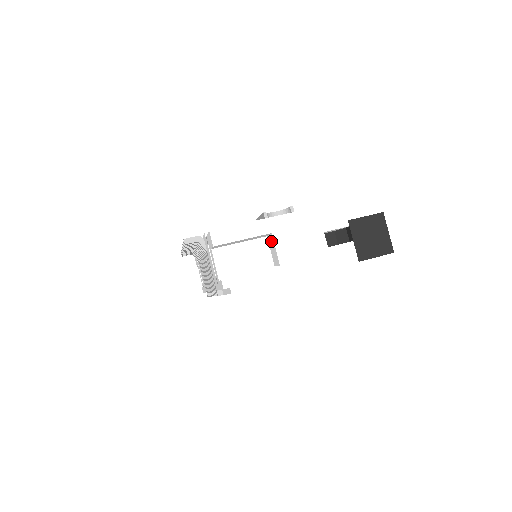
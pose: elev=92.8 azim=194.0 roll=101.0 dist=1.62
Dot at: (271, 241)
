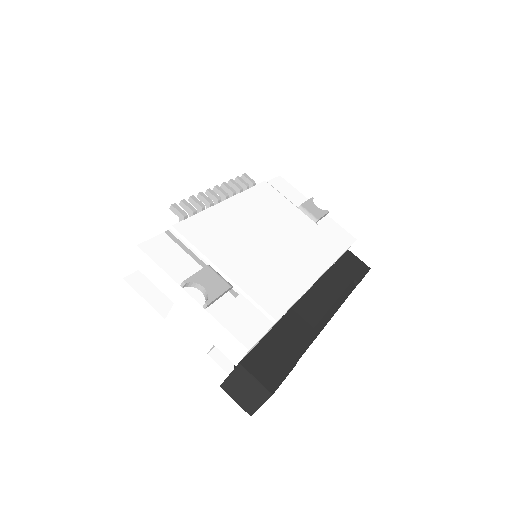
Dot at: occluded
